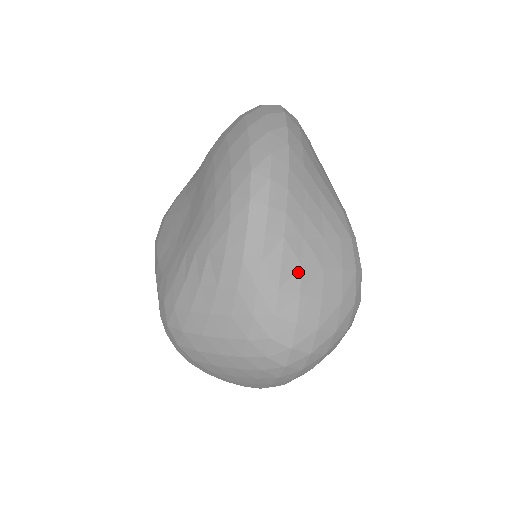
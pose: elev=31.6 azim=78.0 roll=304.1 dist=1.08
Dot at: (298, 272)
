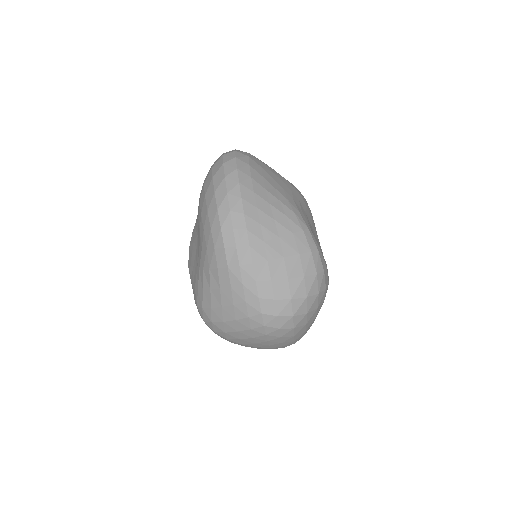
Dot at: (266, 266)
